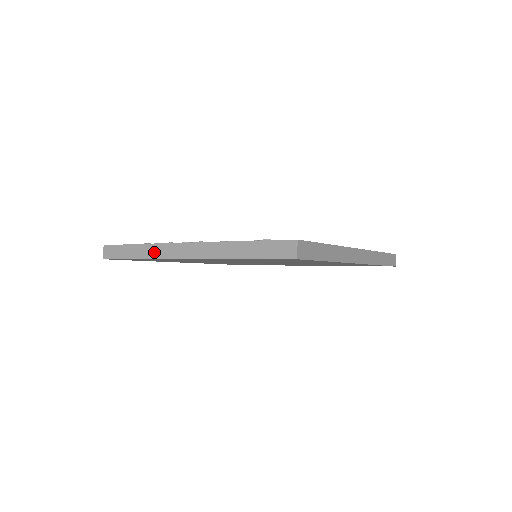
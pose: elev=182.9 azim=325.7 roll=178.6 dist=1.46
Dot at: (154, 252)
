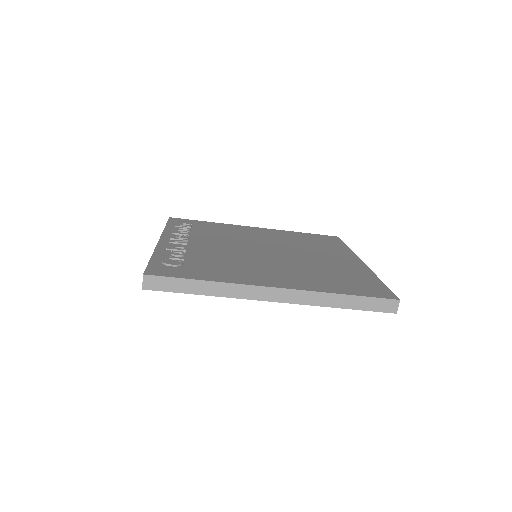
Dot at: occluded
